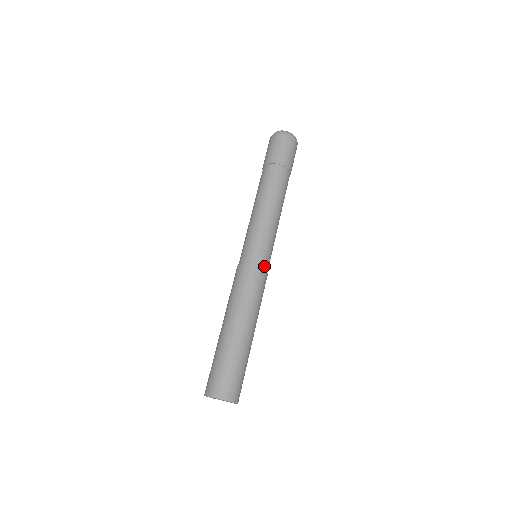
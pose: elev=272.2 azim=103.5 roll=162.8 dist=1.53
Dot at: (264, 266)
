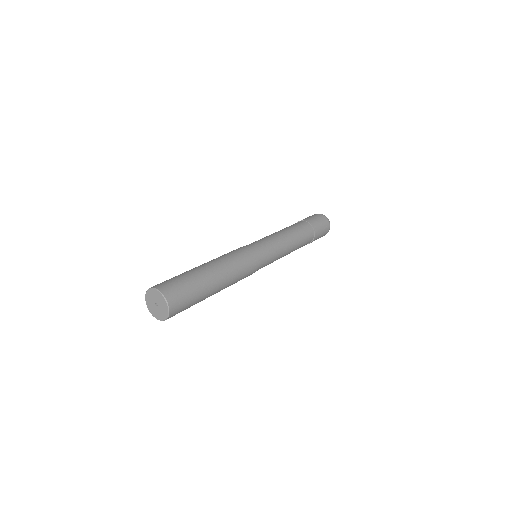
Dot at: (260, 265)
